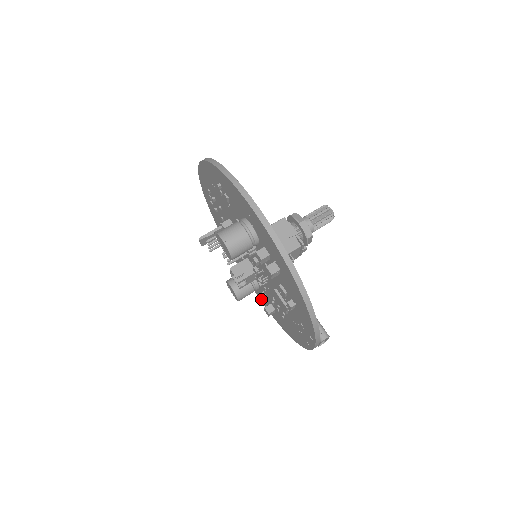
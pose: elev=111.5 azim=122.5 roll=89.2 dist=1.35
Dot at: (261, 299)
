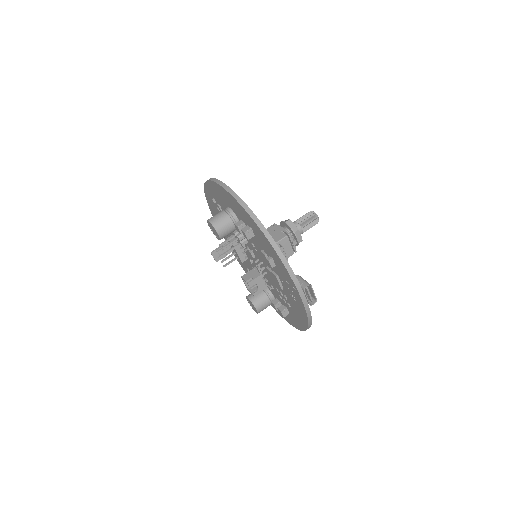
Dot at: (275, 303)
